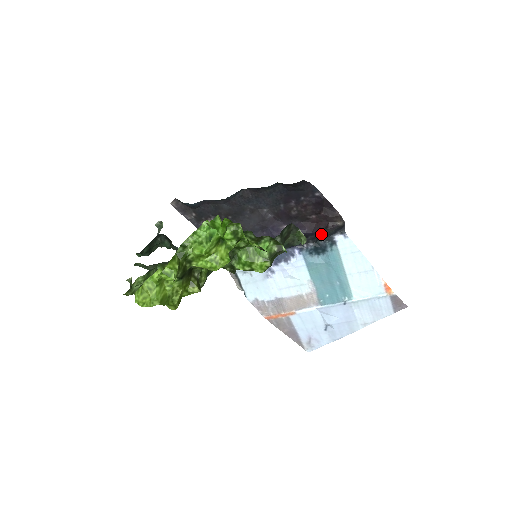
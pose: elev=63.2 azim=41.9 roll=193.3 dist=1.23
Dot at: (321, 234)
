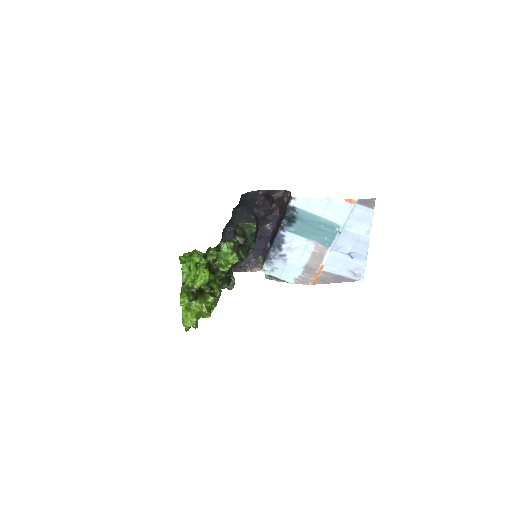
Dot at: occluded
